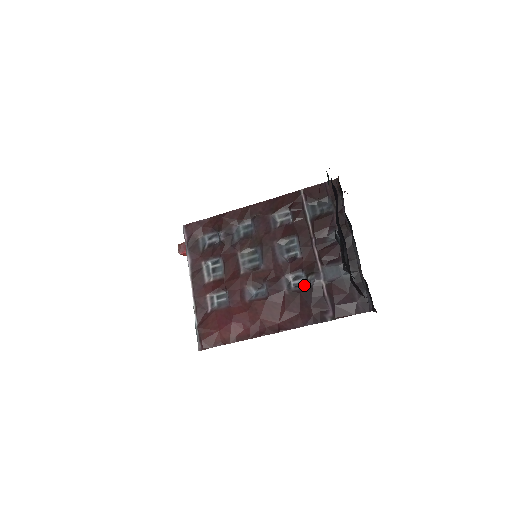
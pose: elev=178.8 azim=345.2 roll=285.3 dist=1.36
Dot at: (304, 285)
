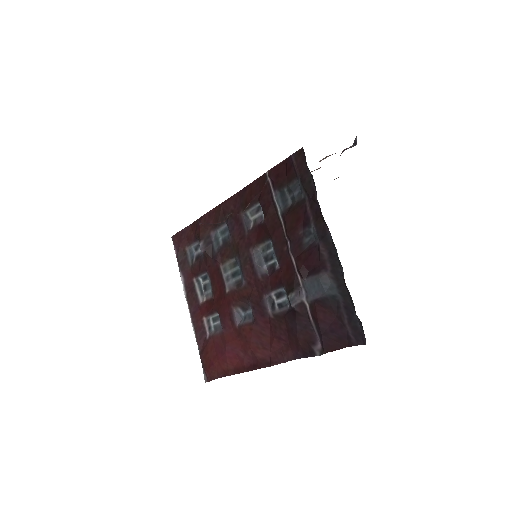
Dot at: (288, 305)
